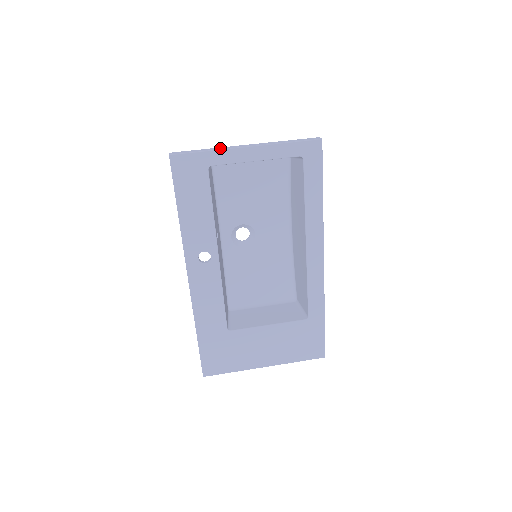
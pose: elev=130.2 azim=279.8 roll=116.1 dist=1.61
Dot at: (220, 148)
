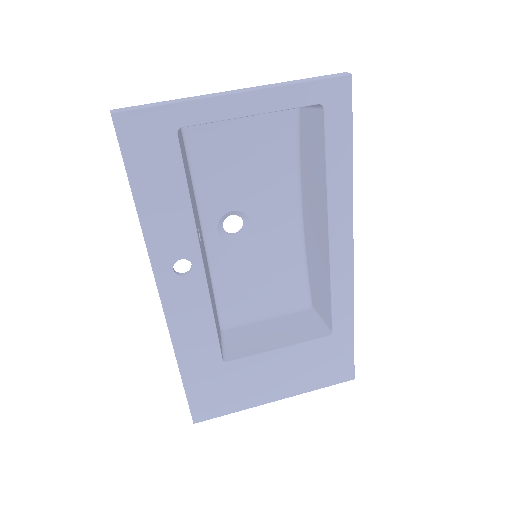
Dot at: (193, 97)
